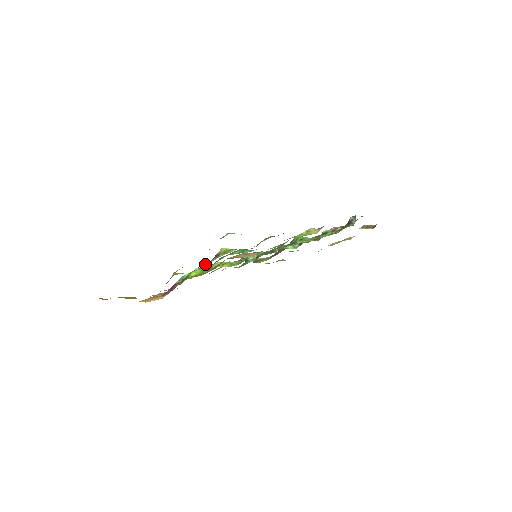
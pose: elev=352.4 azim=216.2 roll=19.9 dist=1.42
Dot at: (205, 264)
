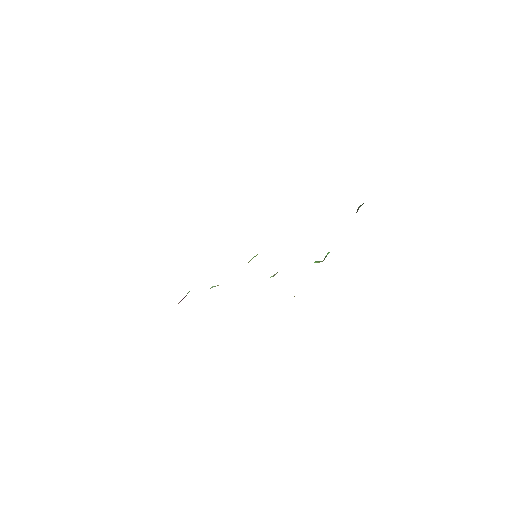
Dot at: occluded
